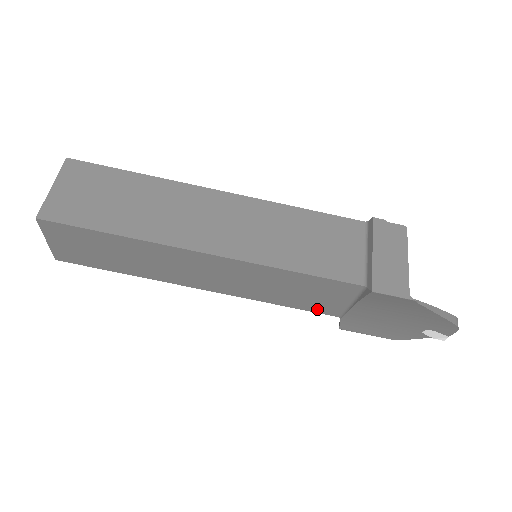
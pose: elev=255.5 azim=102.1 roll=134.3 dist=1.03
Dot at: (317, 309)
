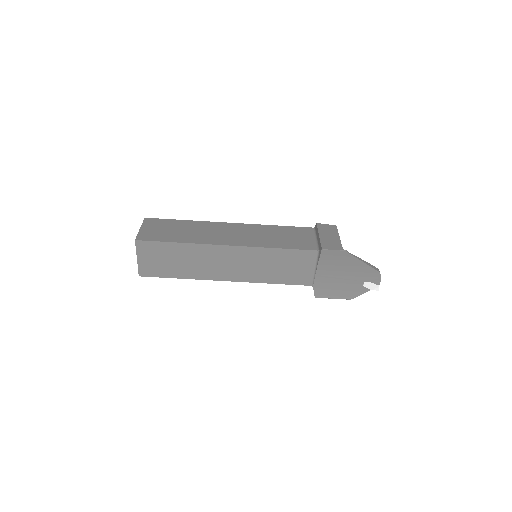
Dot at: (297, 281)
